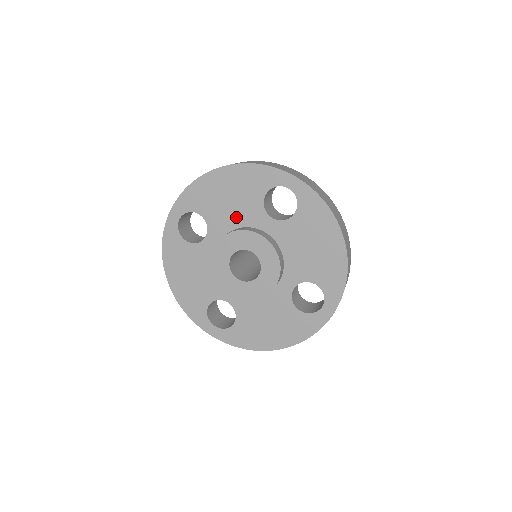
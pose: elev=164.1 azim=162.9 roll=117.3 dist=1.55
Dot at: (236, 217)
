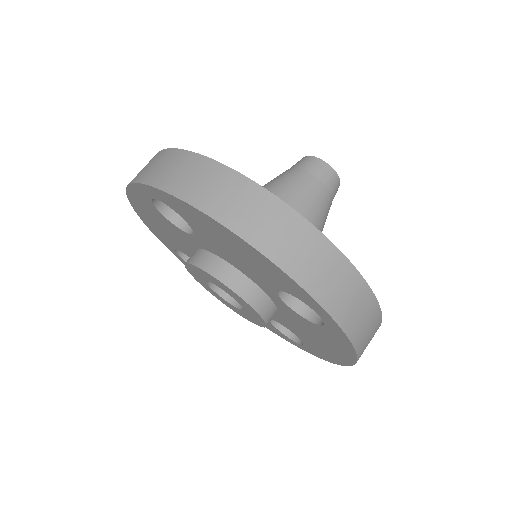
Dot at: (236, 263)
